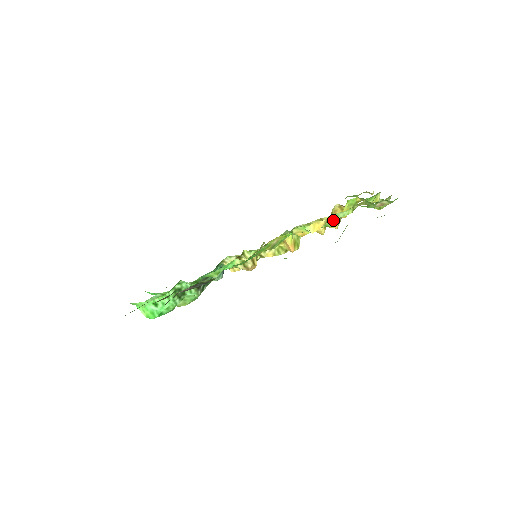
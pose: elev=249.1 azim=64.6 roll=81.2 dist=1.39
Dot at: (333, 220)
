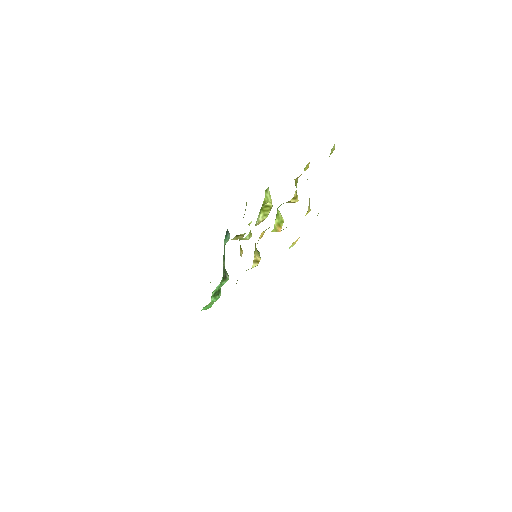
Dot at: occluded
